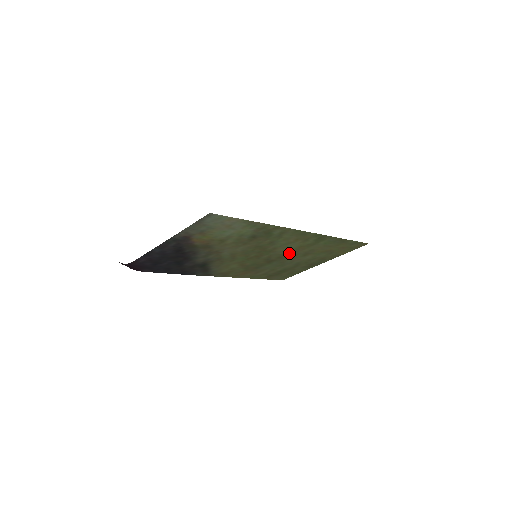
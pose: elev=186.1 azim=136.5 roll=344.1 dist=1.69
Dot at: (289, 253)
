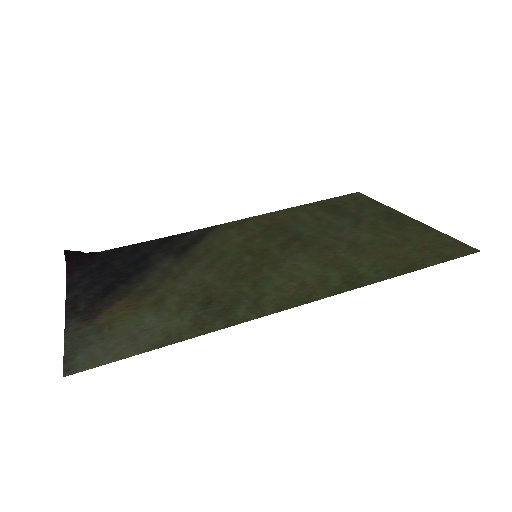
Dot at: (316, 251)
